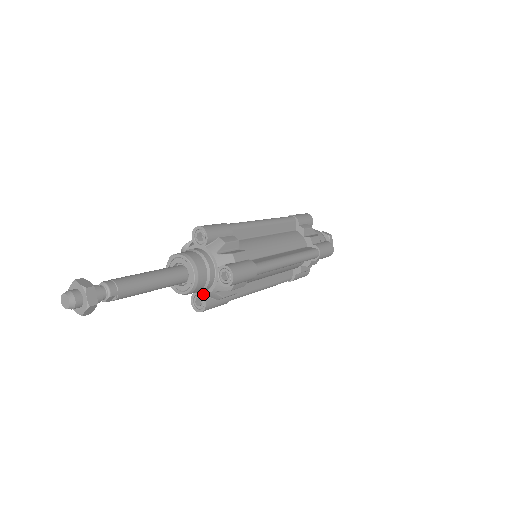
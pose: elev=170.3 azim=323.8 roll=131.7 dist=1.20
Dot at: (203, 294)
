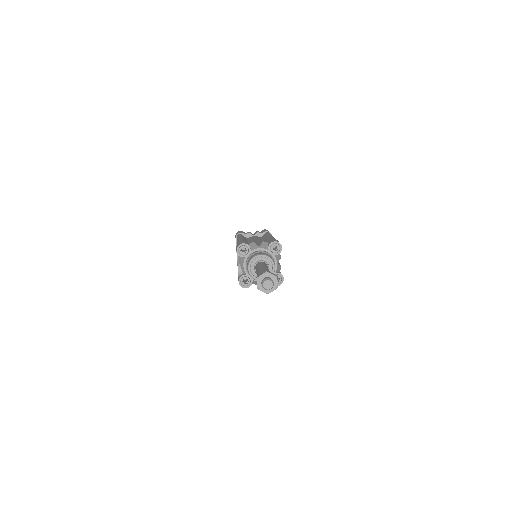
Dot at: (275, 272)
